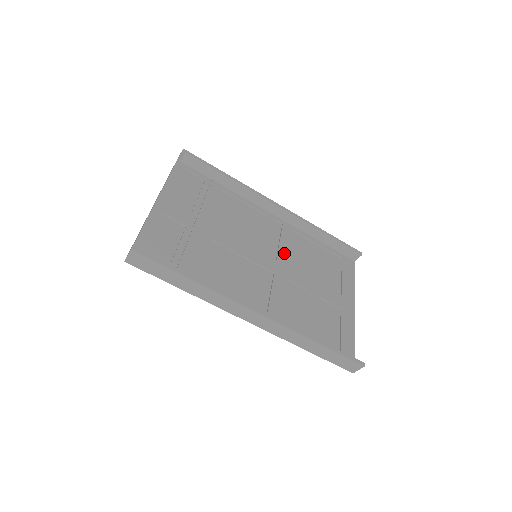
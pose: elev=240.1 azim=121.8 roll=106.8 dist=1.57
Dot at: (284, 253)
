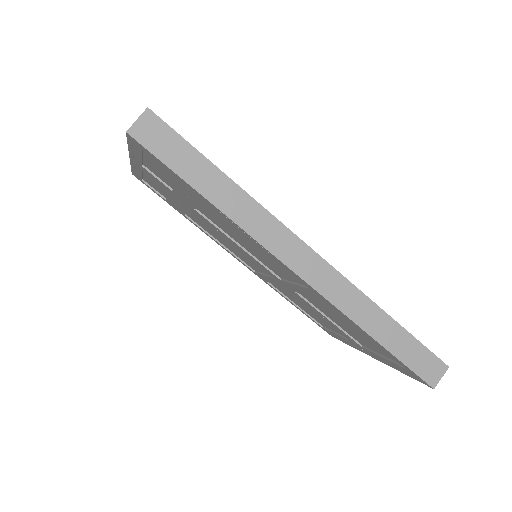
Dot at: occluded
